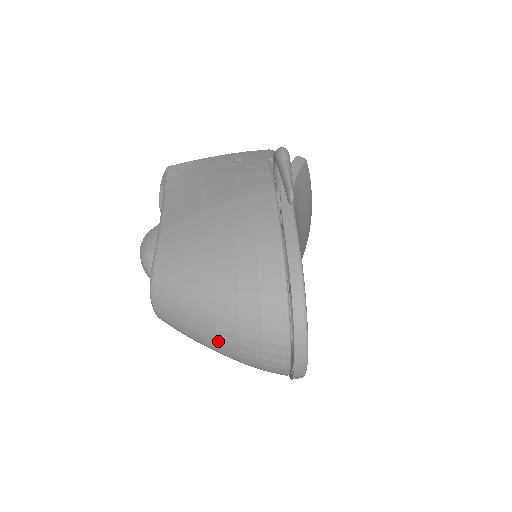
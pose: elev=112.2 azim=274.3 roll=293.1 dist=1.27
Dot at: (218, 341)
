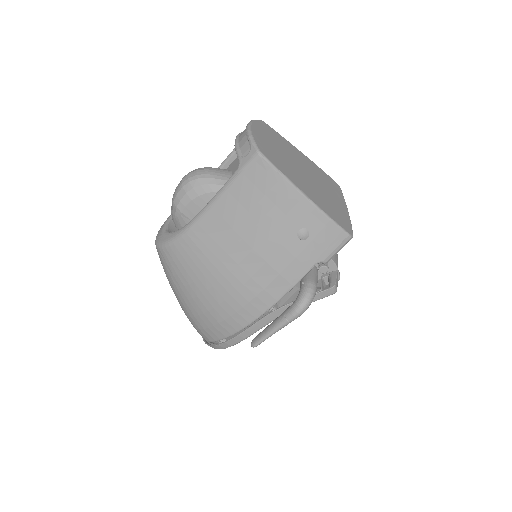
Dot at: occluded
